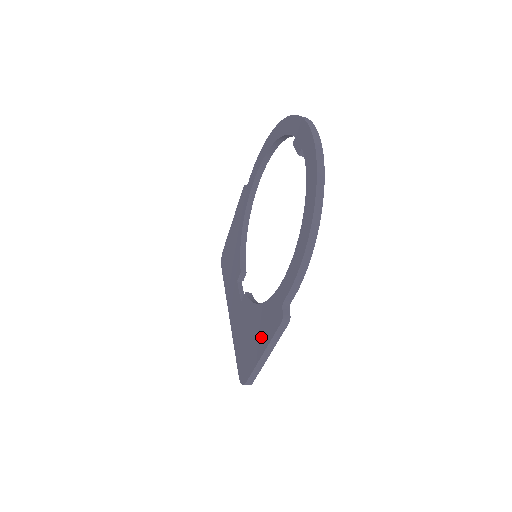
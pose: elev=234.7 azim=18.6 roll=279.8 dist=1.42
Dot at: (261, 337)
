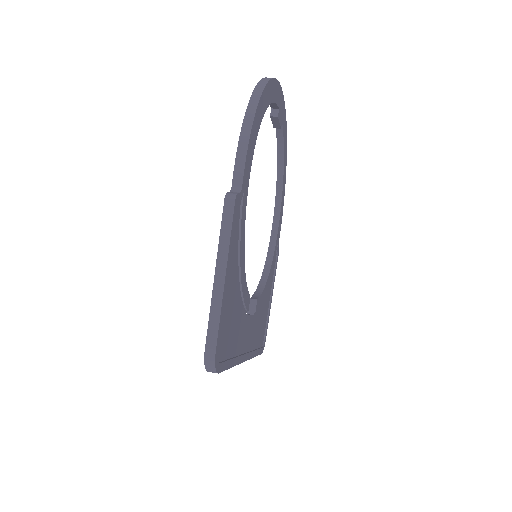
Dot at: occluded
